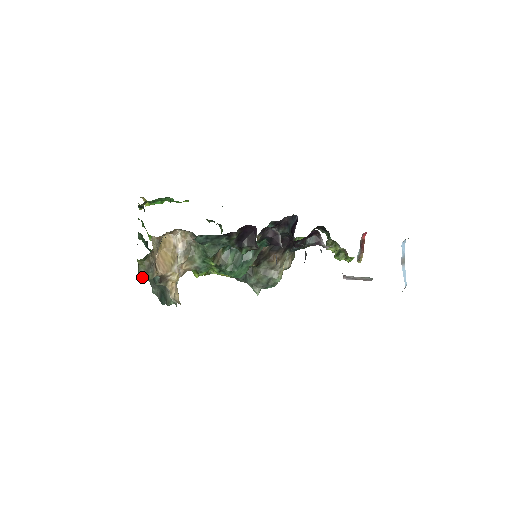
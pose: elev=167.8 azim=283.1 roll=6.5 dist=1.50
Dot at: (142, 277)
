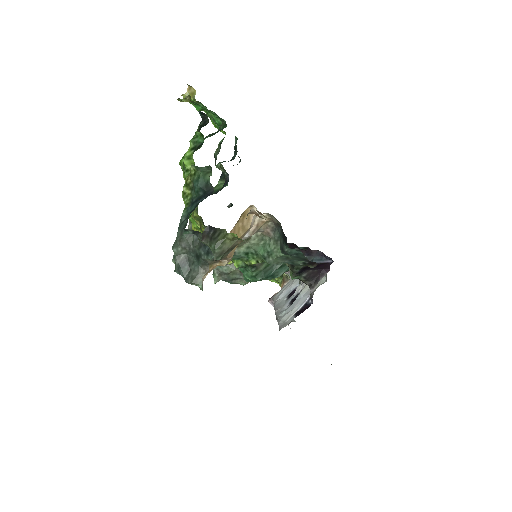
Dot at: (218, 254)
